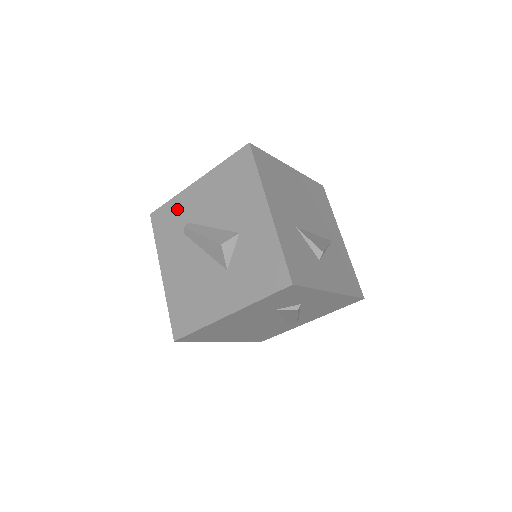
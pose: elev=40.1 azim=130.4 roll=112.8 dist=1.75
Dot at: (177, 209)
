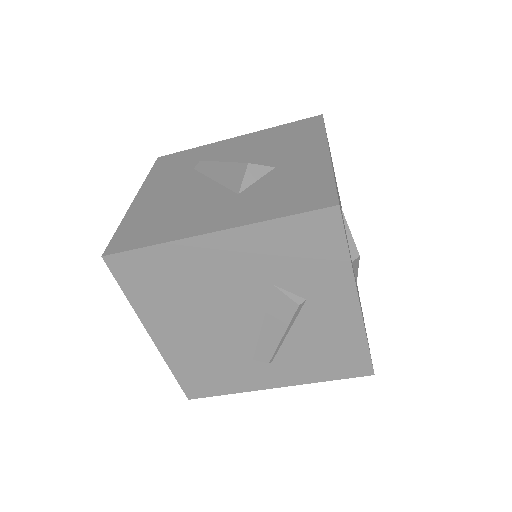
Dot at: (198, 153)
